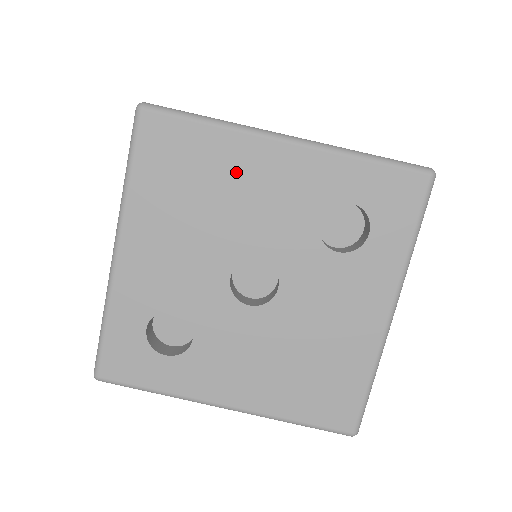
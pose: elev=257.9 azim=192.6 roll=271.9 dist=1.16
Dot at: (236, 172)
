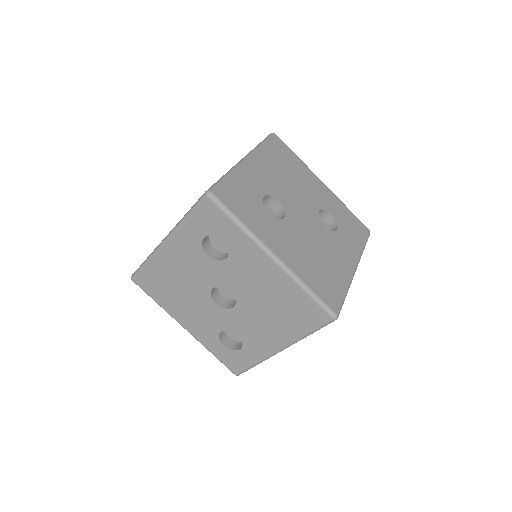
Dot at: (170, 269)
